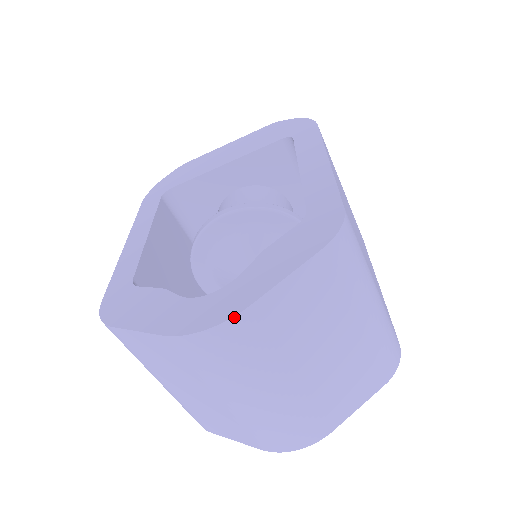
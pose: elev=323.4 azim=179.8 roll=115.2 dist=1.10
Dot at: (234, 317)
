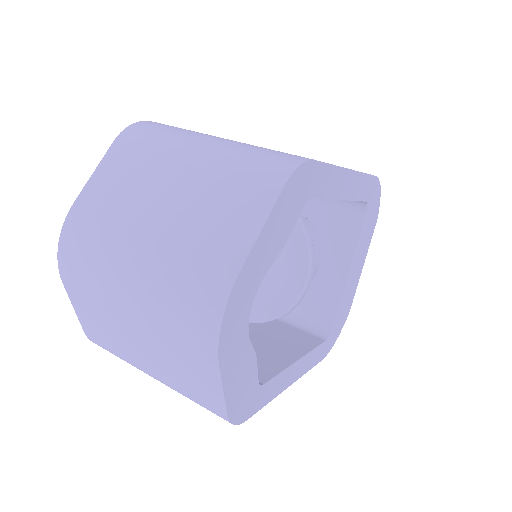
Dot at: (66, 219)
